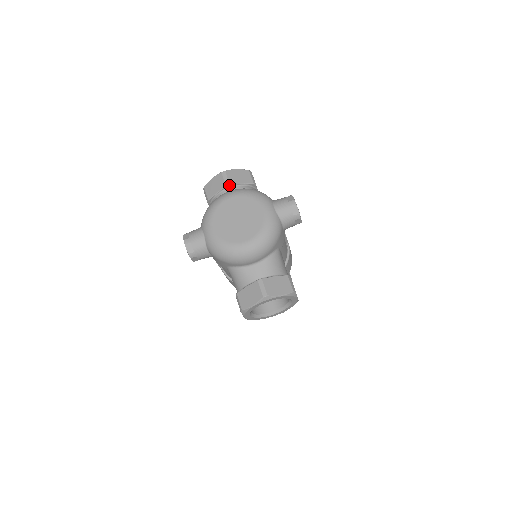
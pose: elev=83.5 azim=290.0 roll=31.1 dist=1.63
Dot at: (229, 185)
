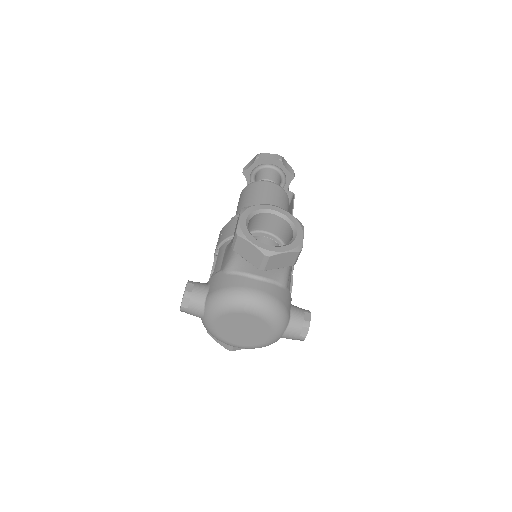
Dot at: (263, 269)
